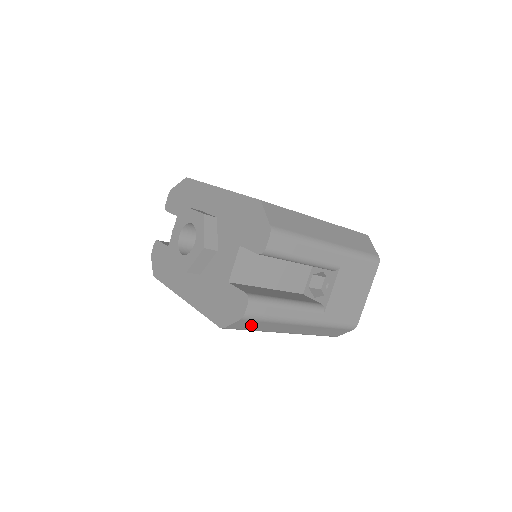
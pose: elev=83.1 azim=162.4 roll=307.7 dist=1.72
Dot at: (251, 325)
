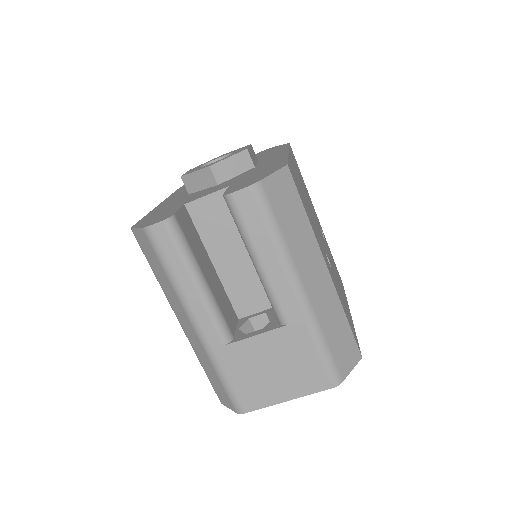
Dot at: (151, 256)
